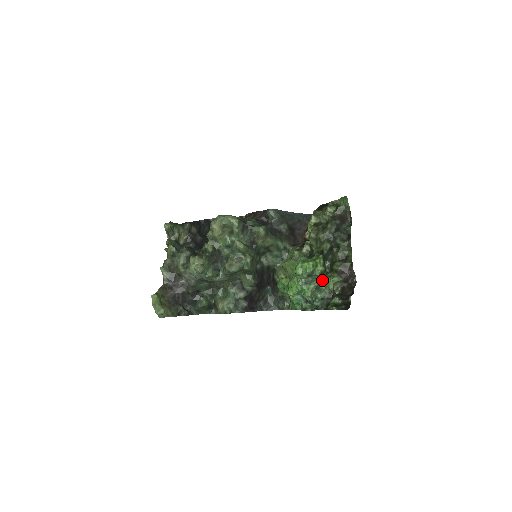
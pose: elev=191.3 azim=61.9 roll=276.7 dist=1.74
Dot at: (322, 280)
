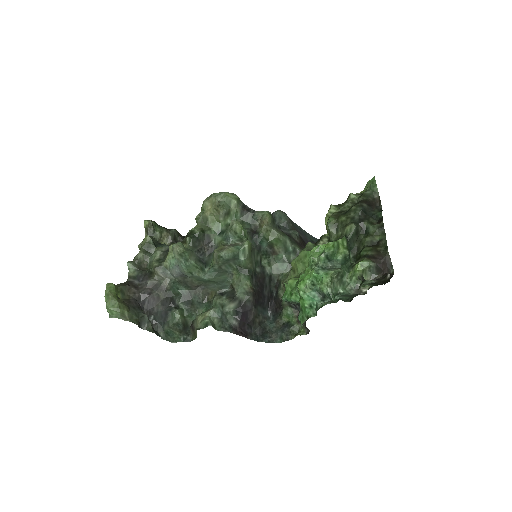
Dot at: (346, 270)
